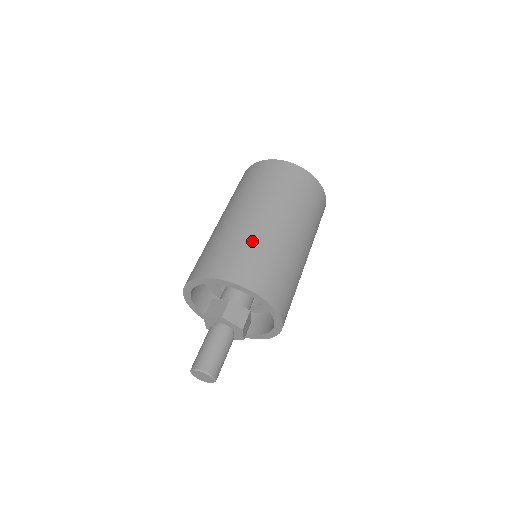
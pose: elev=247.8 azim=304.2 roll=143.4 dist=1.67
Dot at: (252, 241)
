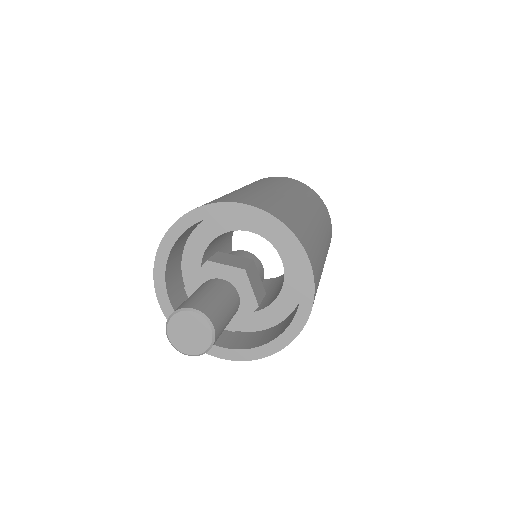
Dot at: (231, 193)
